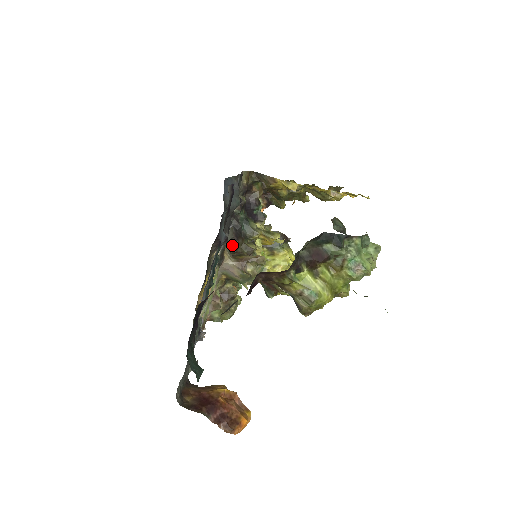
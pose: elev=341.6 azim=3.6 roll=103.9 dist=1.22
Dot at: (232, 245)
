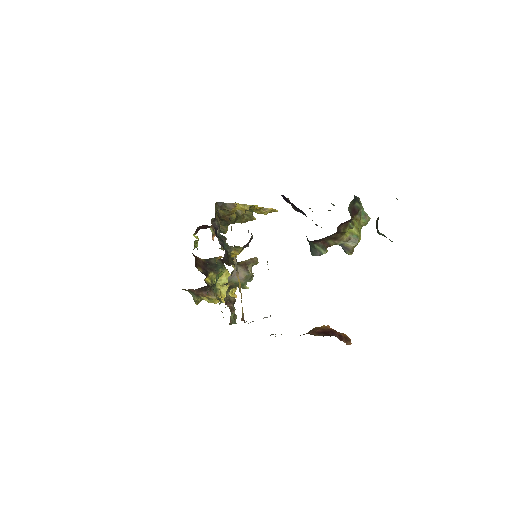
Dot at: (224, 259)
